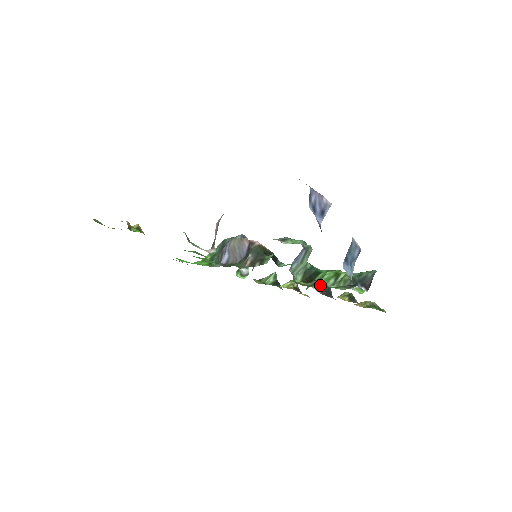
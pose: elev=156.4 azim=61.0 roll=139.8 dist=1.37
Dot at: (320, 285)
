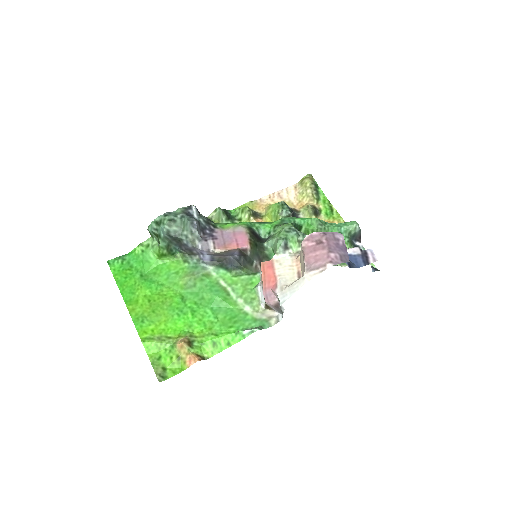
Dot at: occluded
